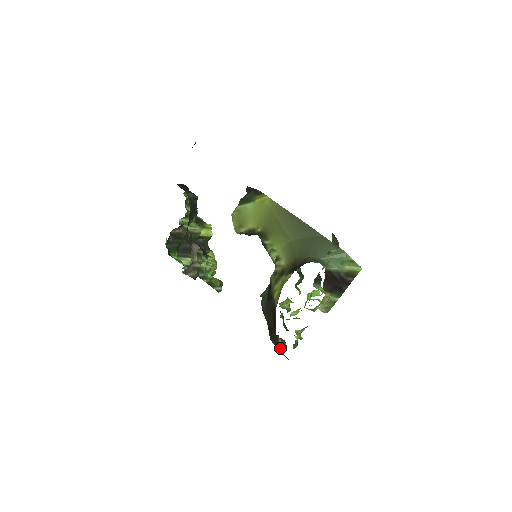
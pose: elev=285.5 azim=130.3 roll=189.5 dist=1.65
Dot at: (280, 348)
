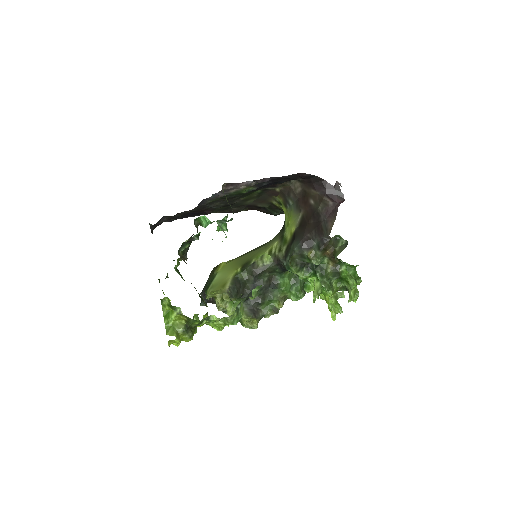
Dot at: (334, 208)
